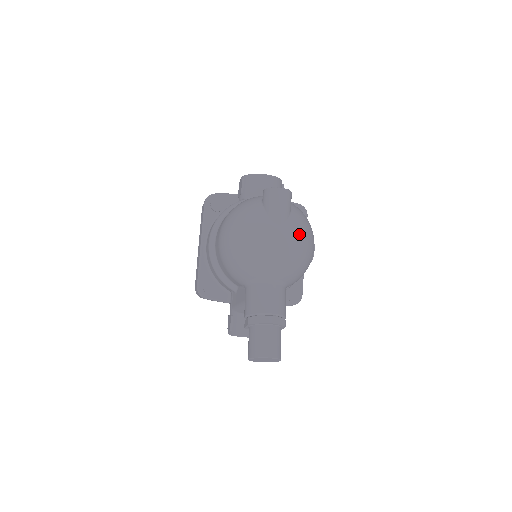
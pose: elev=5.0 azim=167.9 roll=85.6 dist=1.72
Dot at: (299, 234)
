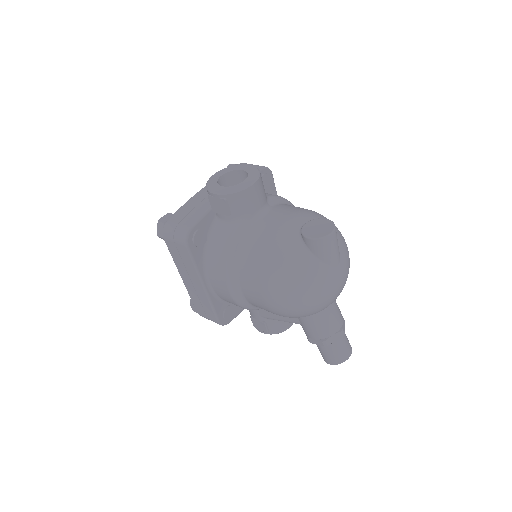
Dot at: (348, 255)
